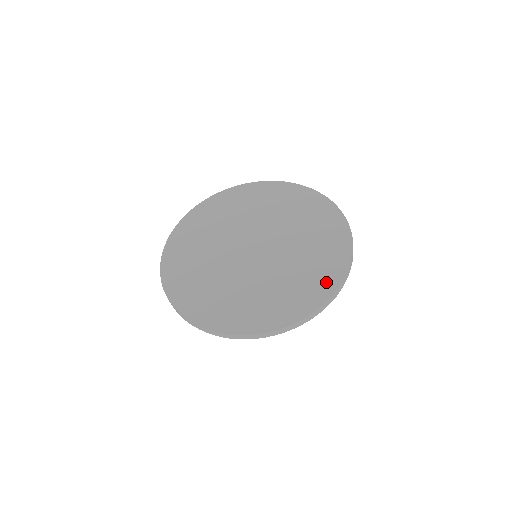
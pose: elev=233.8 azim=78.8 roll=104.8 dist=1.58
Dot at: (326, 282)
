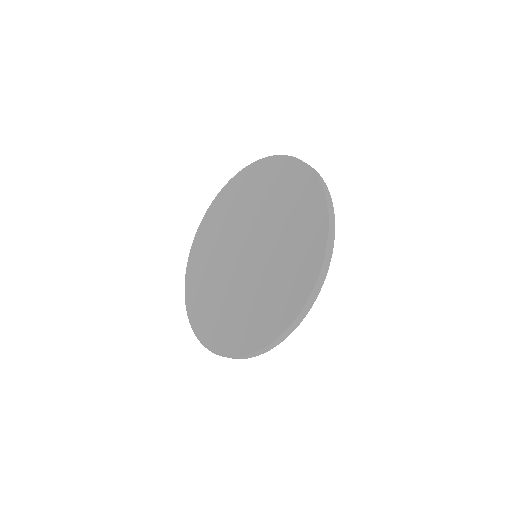
Dot at: (312, 200)
